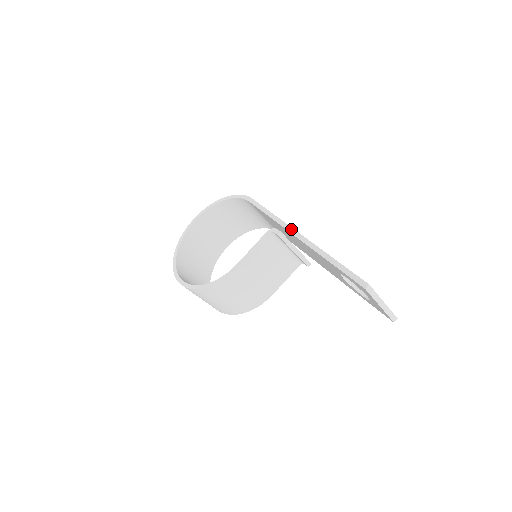
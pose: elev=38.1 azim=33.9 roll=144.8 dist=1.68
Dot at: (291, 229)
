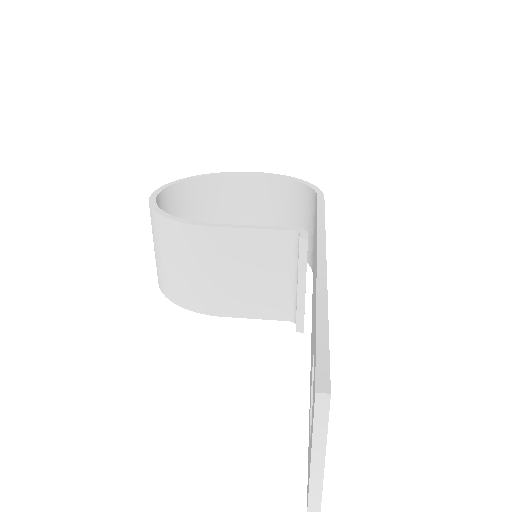
Dot at: (323, 245)
